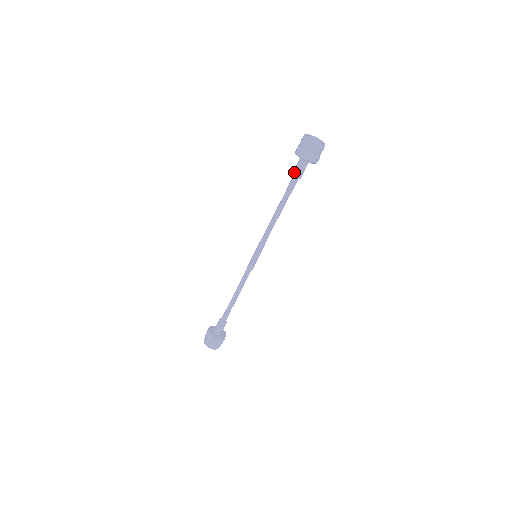
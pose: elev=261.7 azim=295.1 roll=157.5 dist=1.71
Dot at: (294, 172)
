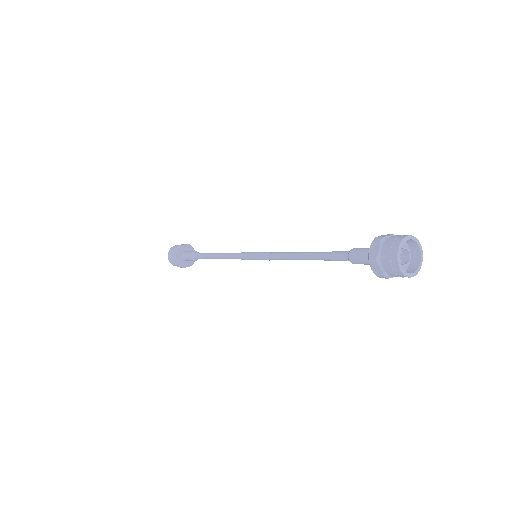
Dot at: (353, 259)
